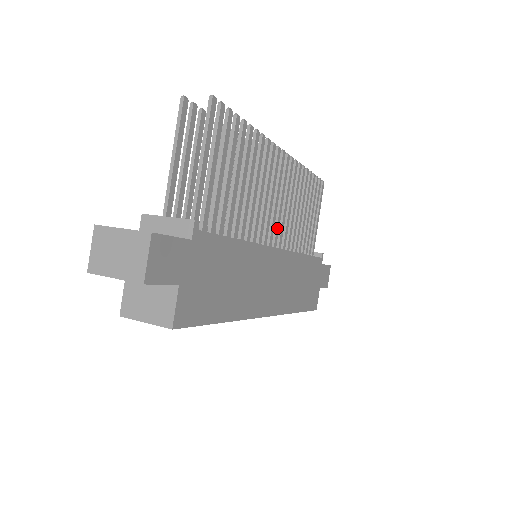
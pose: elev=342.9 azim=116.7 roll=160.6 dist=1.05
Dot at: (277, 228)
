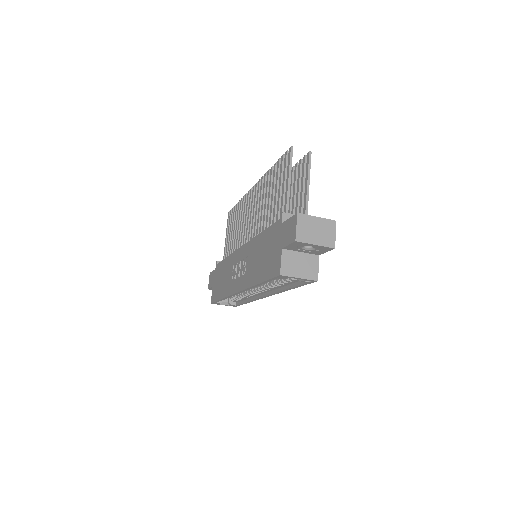
Dot at: occluded
